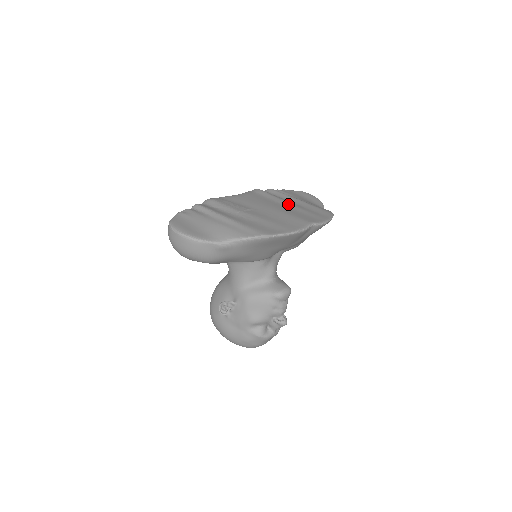
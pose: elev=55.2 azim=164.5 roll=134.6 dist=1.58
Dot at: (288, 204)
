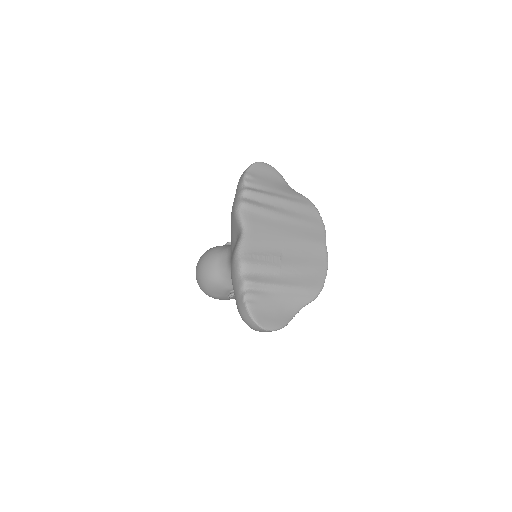
Dot at: (287, 218)
